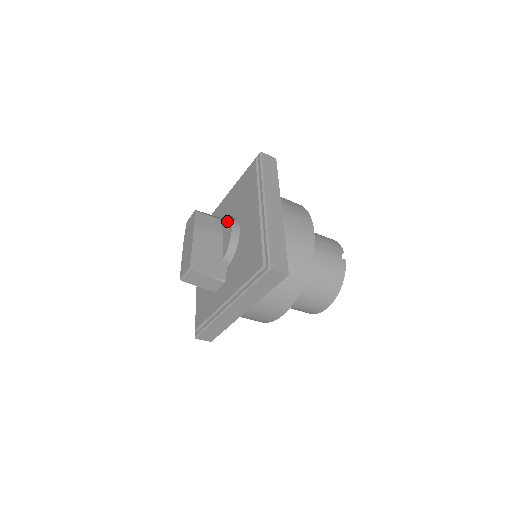
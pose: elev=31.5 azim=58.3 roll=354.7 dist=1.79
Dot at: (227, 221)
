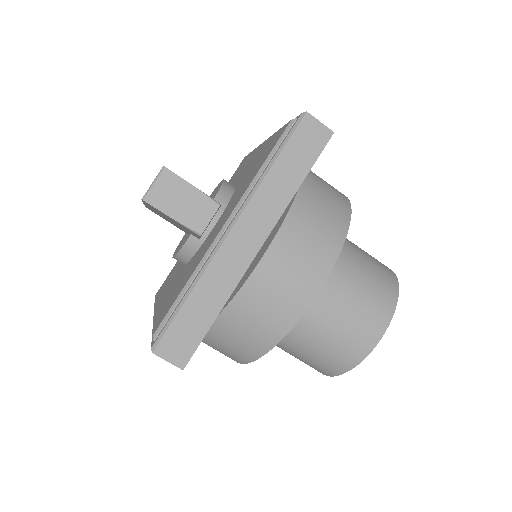
Dot at: (213, 191)
